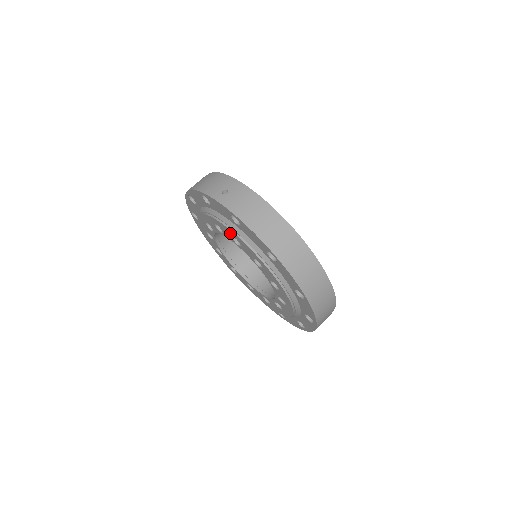
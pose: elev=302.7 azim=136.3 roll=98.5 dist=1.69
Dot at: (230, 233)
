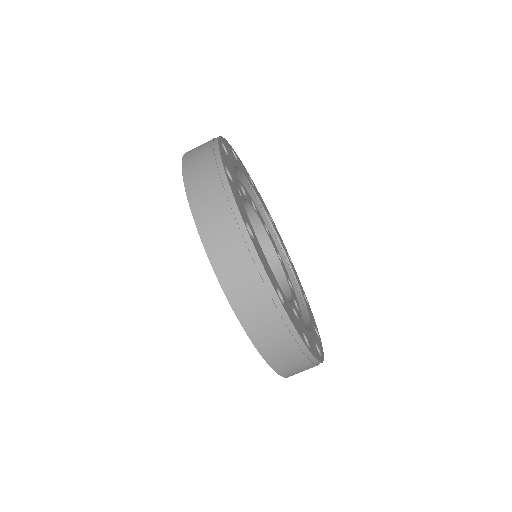
Dot at: occluded
